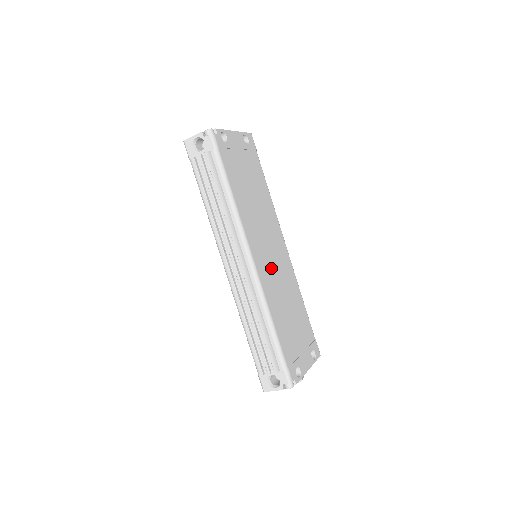
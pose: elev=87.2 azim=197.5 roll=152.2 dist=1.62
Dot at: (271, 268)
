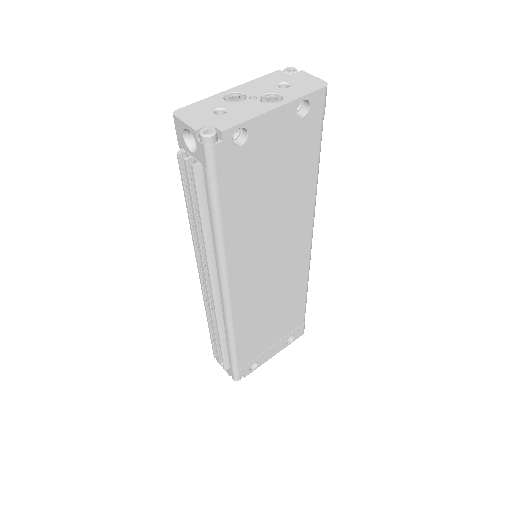
Dot at: (262, 287)
